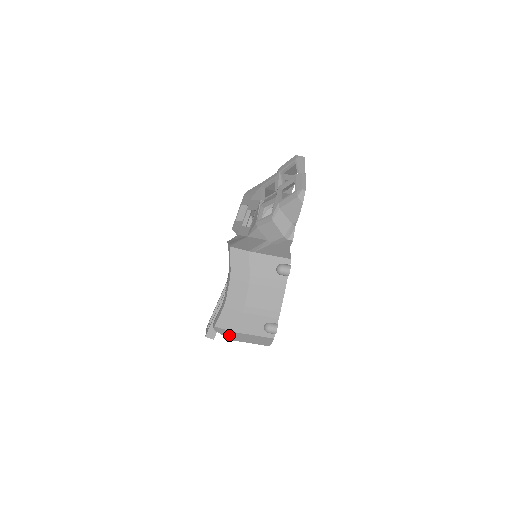
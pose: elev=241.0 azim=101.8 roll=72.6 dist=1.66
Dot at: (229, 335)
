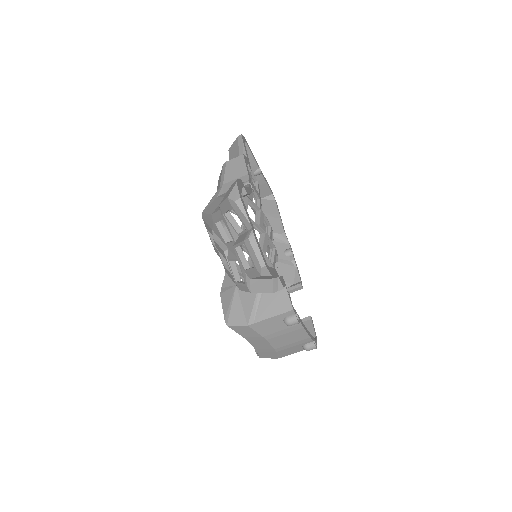
Dot at: occluded
